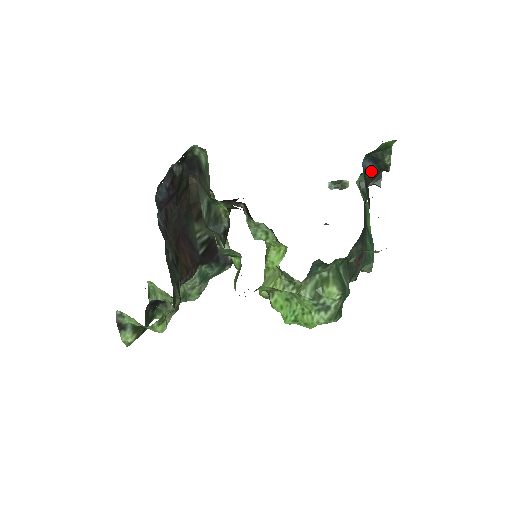
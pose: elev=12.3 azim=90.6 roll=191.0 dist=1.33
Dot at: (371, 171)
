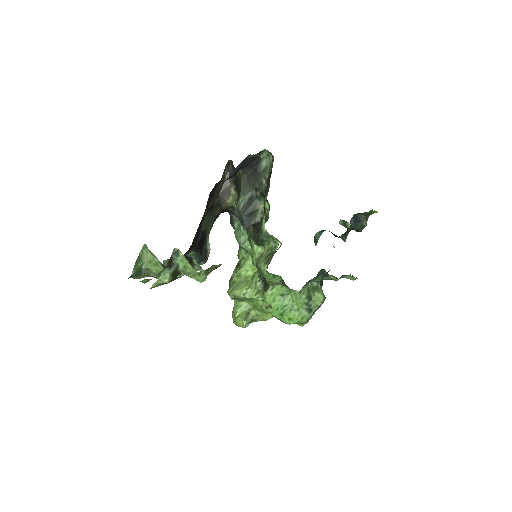
Dot at: (350, 227)
